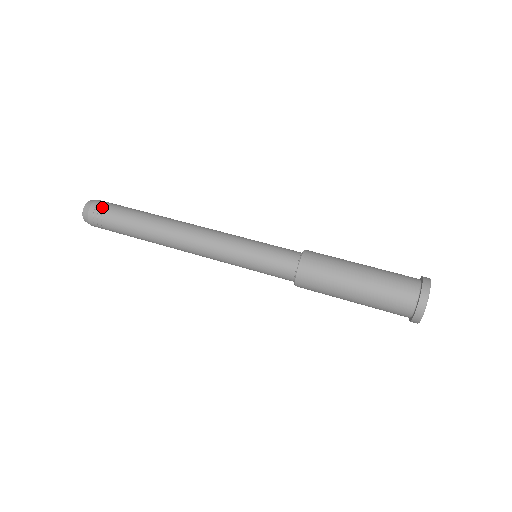
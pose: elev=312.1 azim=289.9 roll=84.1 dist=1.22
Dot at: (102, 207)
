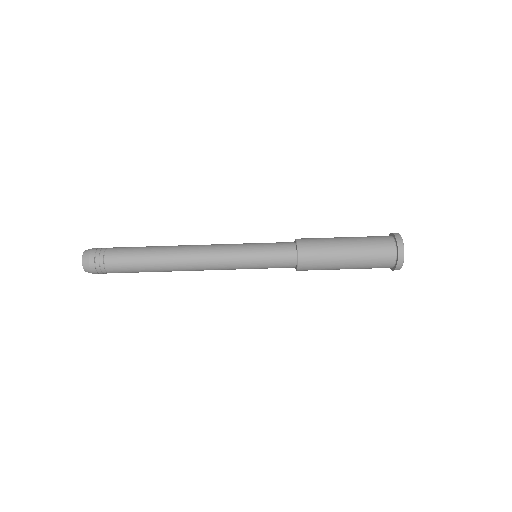
Dot at: (102, 250)
